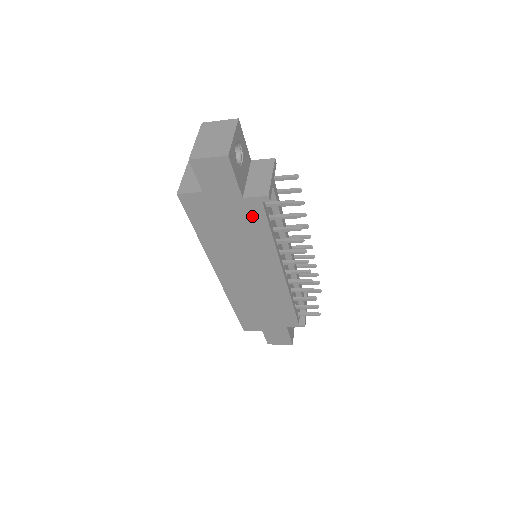
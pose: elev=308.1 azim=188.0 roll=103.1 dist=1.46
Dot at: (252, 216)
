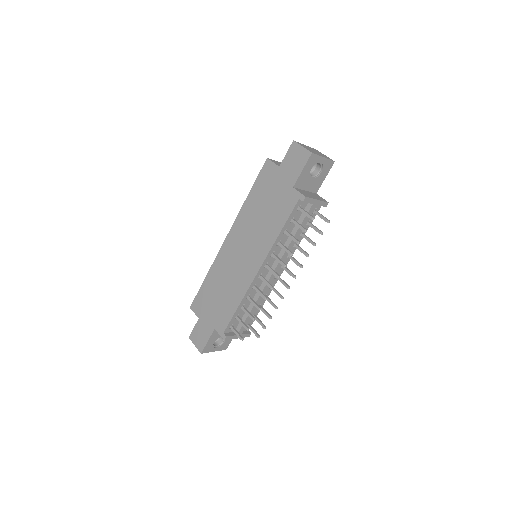
Dot at: (285, 205)
